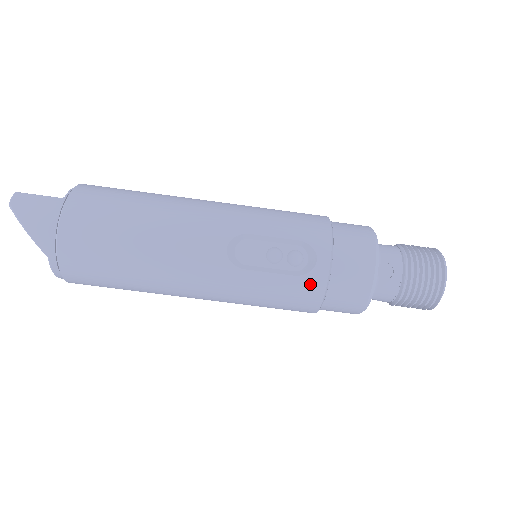
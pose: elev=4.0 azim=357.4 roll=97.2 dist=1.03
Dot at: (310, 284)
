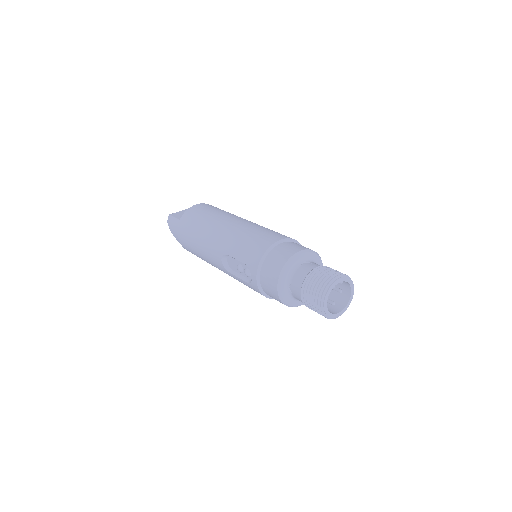
Dot at: (254, 289)
